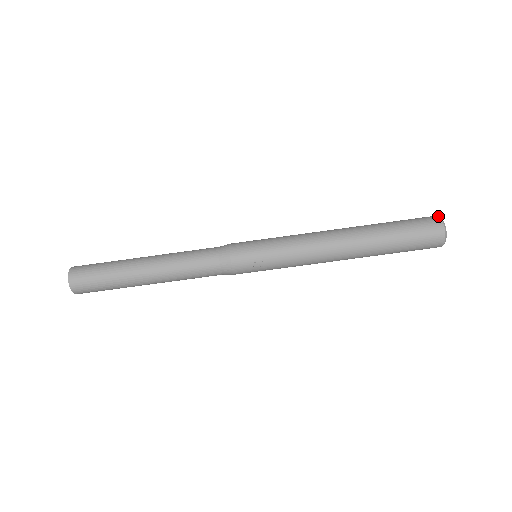
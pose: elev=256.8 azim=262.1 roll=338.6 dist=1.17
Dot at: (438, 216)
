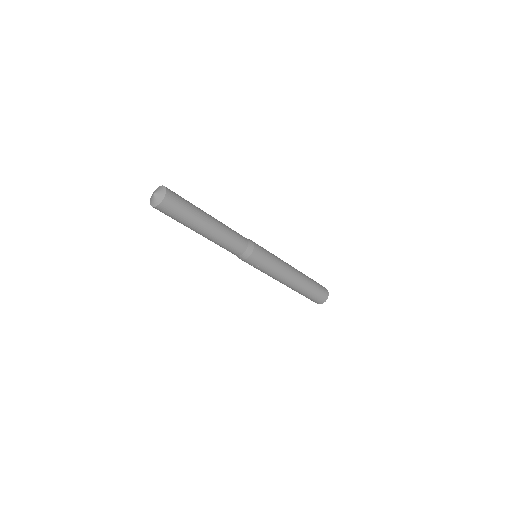
Dot at: occluded
